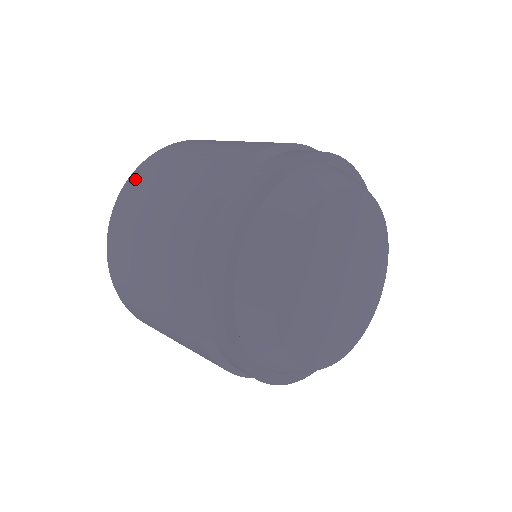
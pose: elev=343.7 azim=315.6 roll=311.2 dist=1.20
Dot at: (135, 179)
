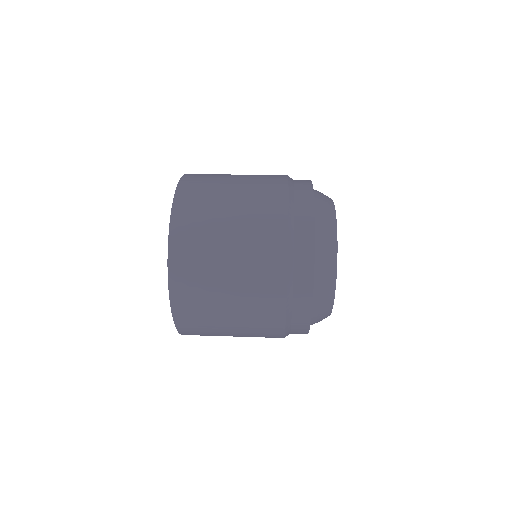
Dot at: (192, 176)
